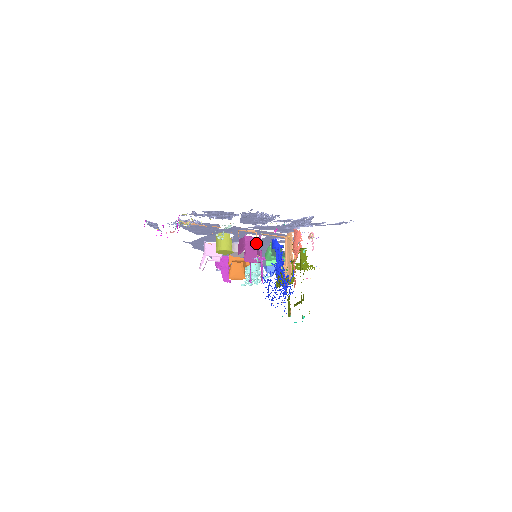
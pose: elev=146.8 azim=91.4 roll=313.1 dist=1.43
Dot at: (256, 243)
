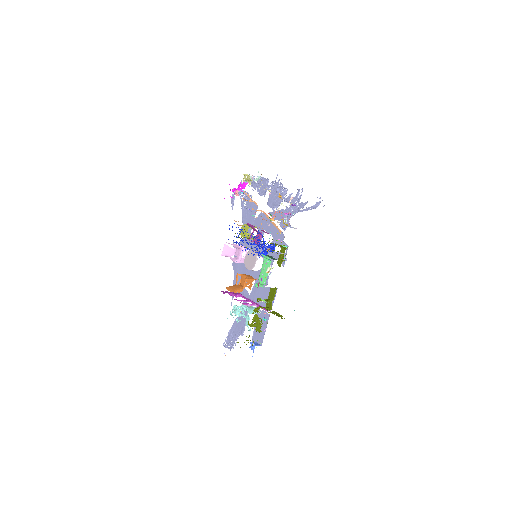
Dot at: occluded
